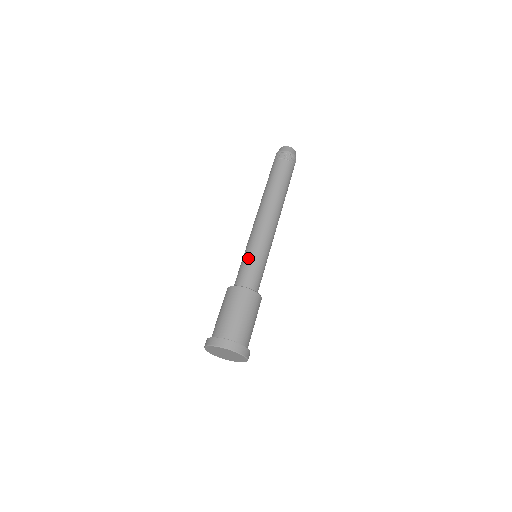
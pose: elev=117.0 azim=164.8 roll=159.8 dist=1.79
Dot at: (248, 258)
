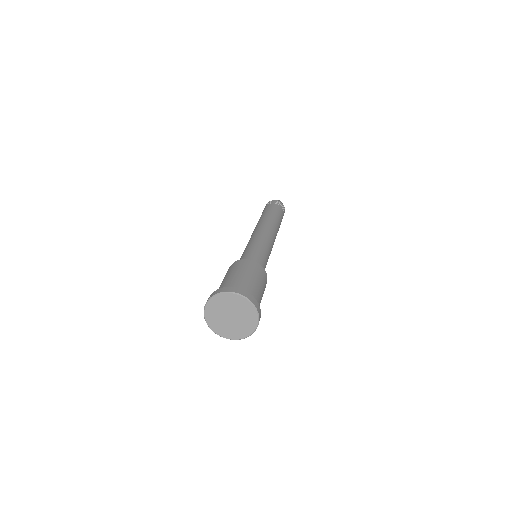
Dot at: (246, 250)
